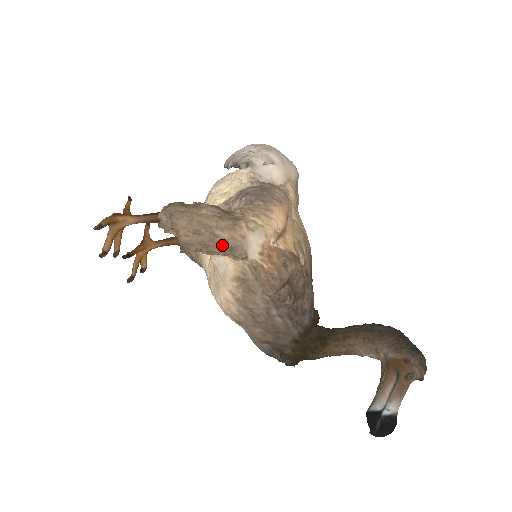
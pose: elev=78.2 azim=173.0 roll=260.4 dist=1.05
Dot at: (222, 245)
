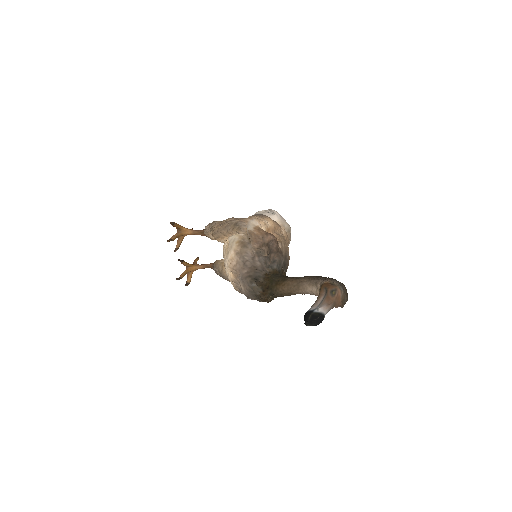
Dot at: (235, 226)
